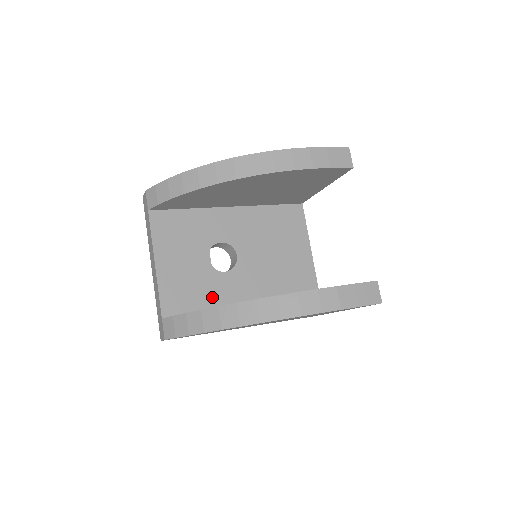
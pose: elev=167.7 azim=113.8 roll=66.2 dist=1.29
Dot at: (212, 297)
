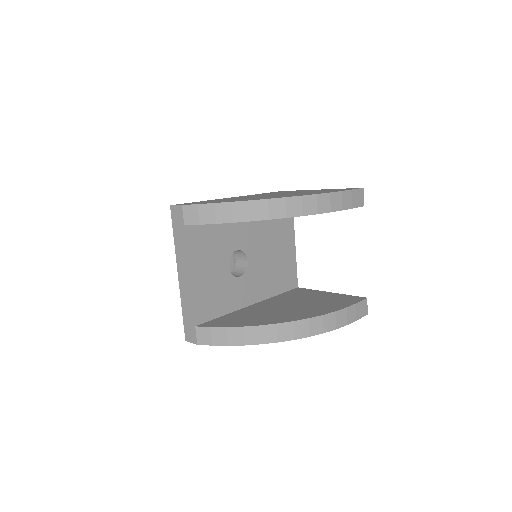
Dot at: (230, 301)
